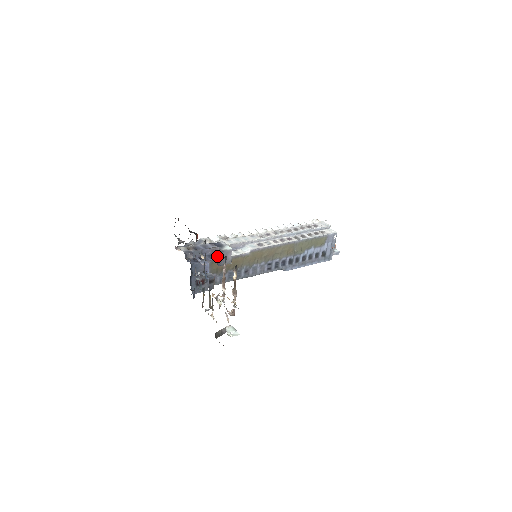
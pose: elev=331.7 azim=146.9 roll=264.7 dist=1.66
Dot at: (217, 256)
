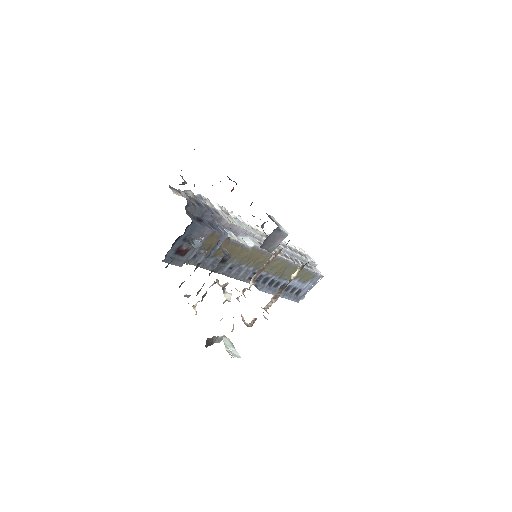
Dot at: (271, 233)
